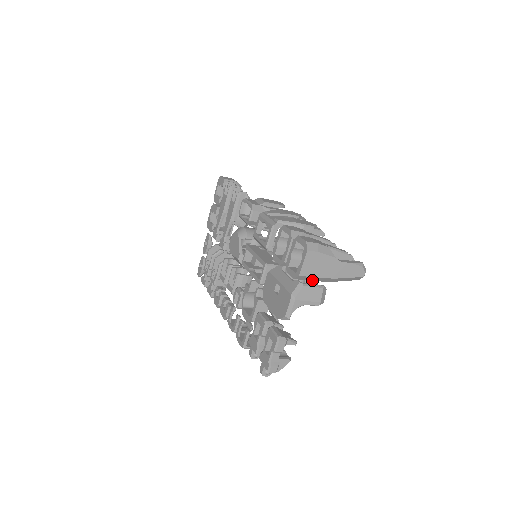
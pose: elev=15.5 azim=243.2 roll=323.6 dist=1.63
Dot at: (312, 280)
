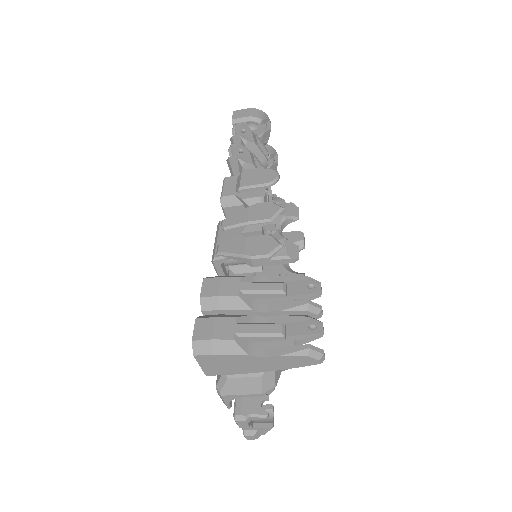
Dot at: occluded
